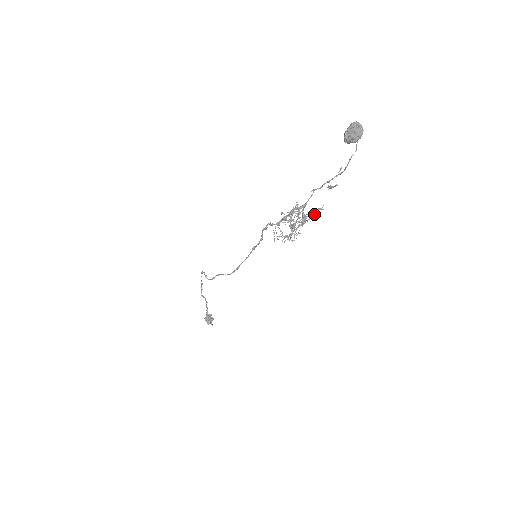
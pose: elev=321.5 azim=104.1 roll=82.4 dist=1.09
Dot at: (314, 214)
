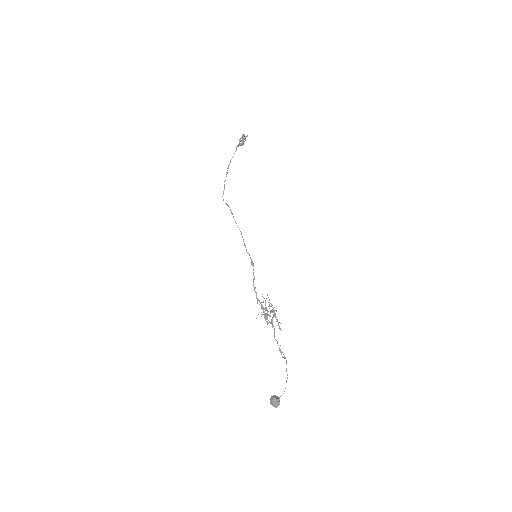
Dot at: (278, 325)
